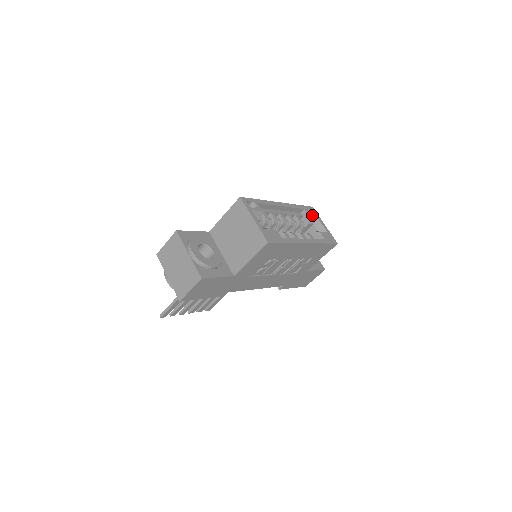
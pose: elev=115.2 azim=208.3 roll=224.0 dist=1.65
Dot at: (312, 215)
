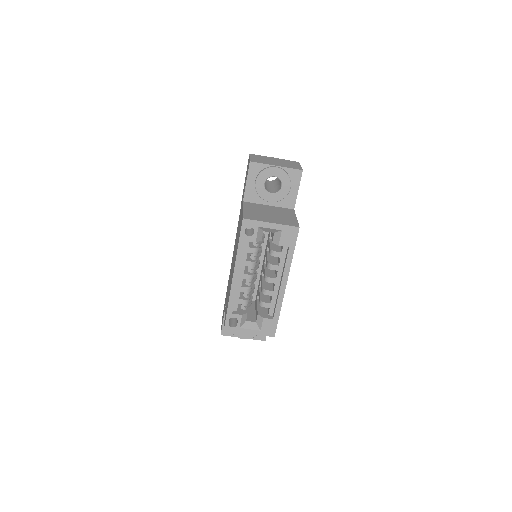
Dot at: (255, 234)
